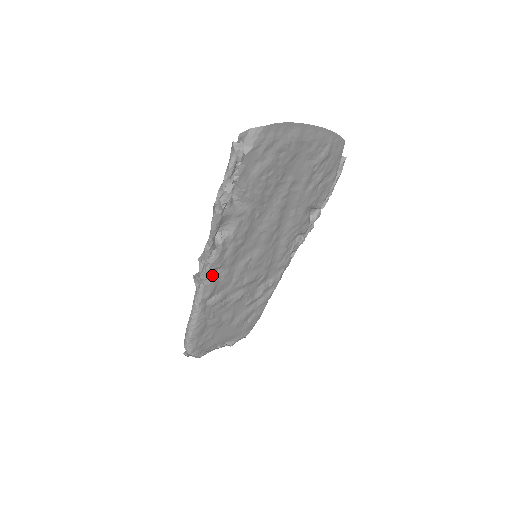
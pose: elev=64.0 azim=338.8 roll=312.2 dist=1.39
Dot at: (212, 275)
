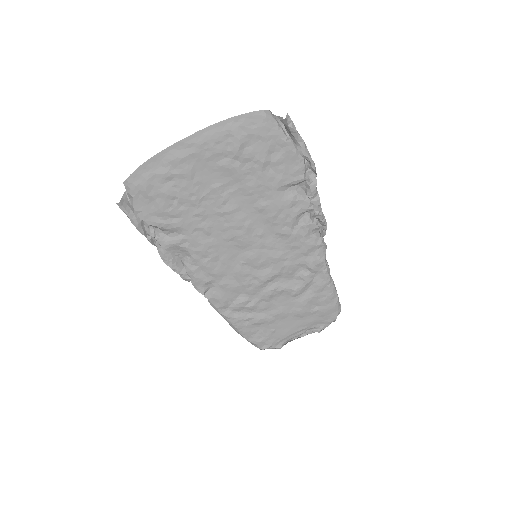
Dot at: (210, 289)
